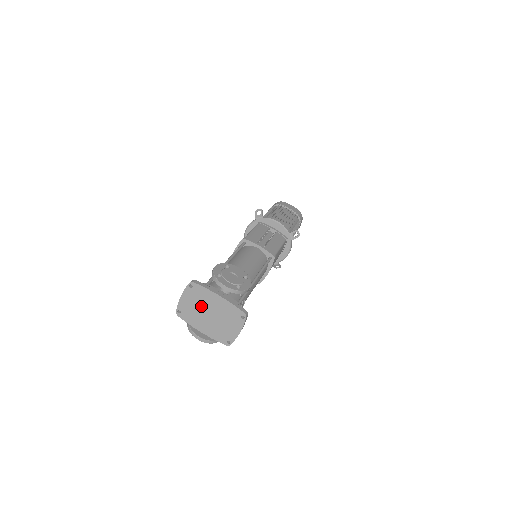
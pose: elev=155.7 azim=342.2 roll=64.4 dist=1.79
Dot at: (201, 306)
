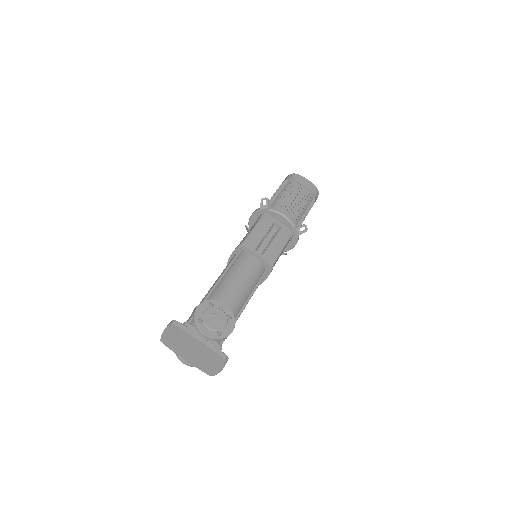
Dot at: (183, 343)
